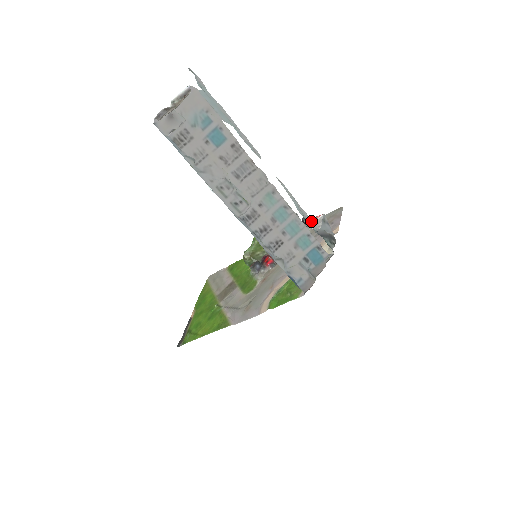
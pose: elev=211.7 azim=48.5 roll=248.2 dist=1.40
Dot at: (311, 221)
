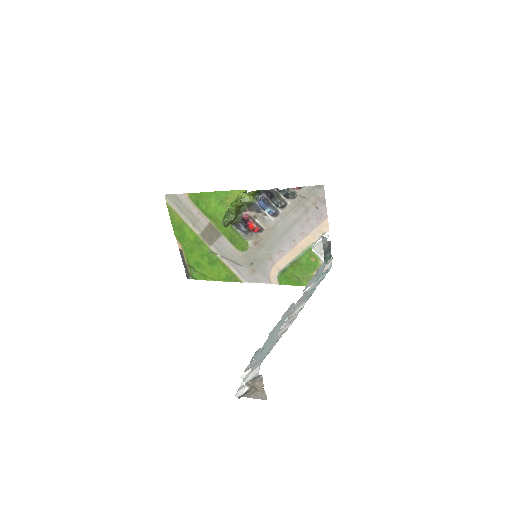
Dot at: (320, 266)
